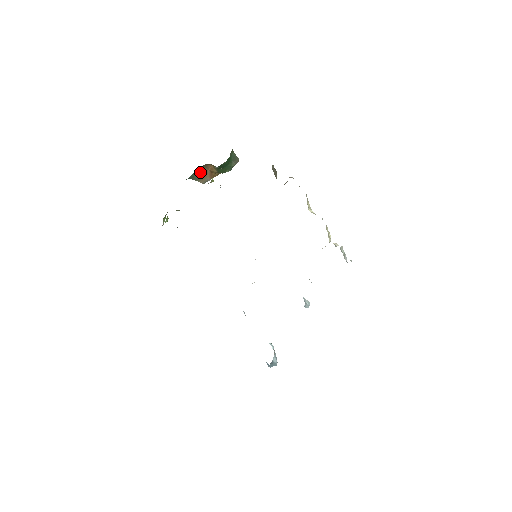
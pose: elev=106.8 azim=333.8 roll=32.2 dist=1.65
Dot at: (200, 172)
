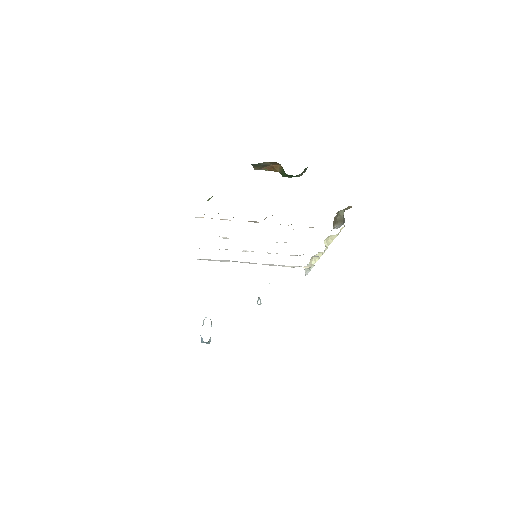
Dot at: occluded
